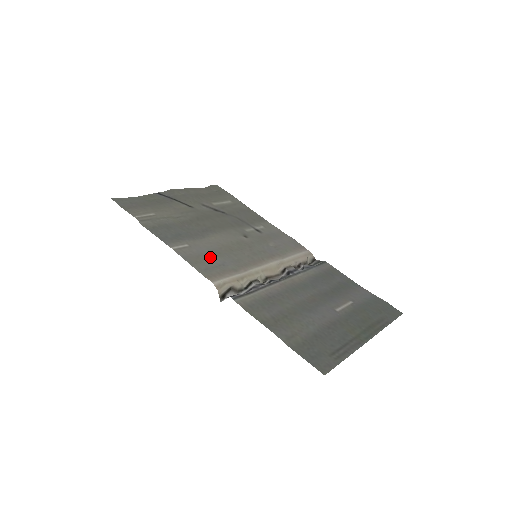
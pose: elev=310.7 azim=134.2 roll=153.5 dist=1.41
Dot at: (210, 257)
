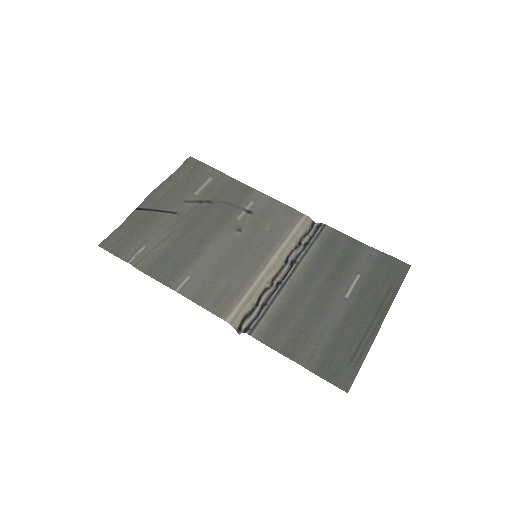
Dot at: (214, 282)
